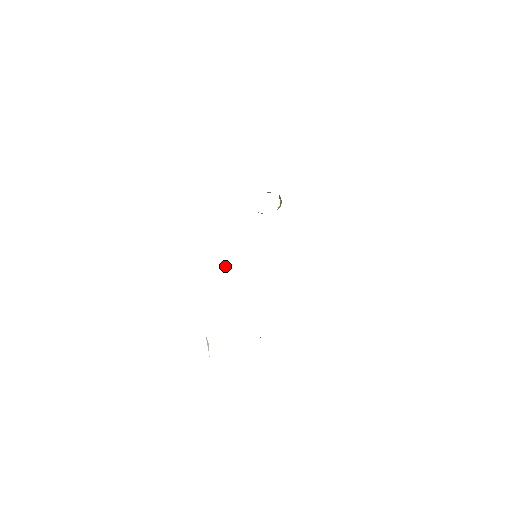
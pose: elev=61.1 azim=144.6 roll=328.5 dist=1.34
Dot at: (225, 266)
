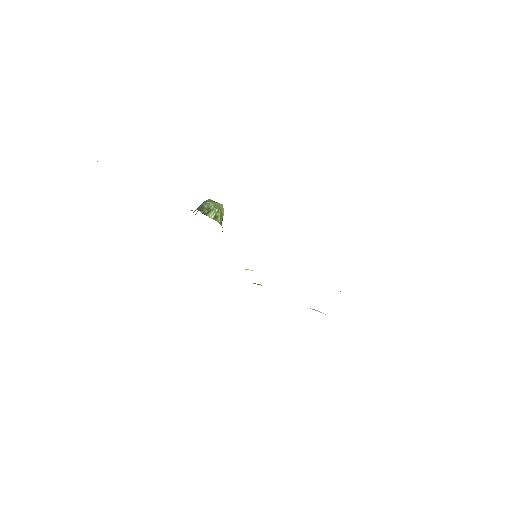
Dot at: occluded
